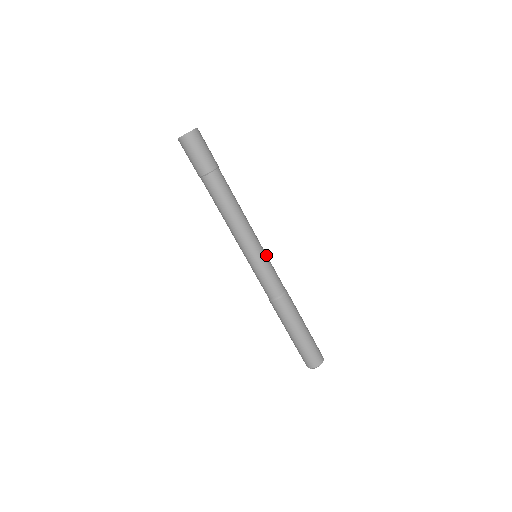
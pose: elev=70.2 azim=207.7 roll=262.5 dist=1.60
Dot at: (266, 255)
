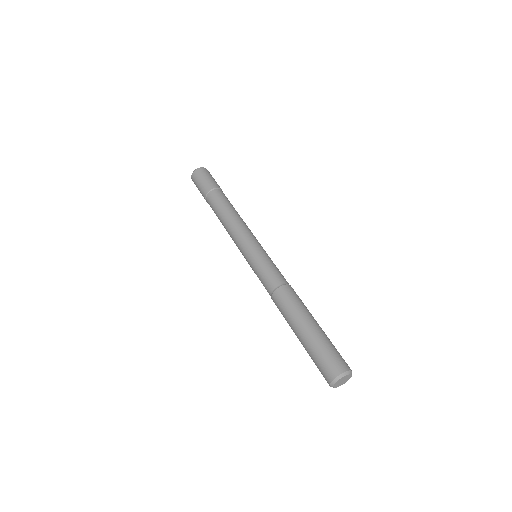
Dot at: occluded
